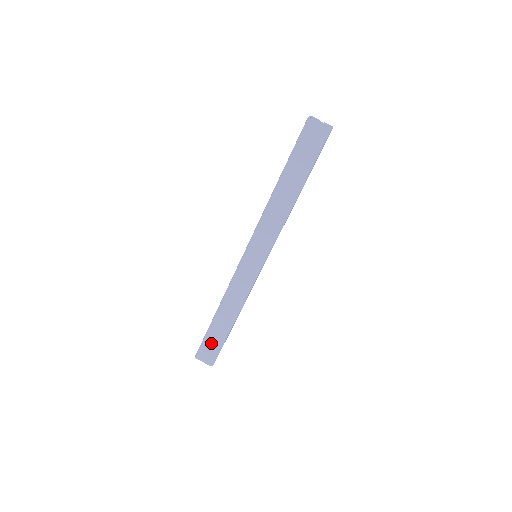
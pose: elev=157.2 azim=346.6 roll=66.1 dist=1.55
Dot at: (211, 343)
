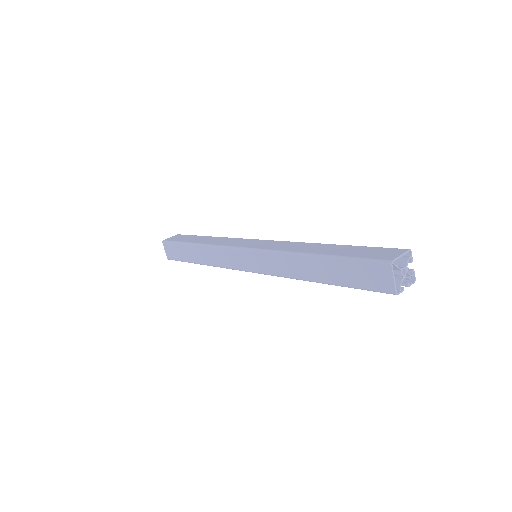
Dot at: (178, 251)
